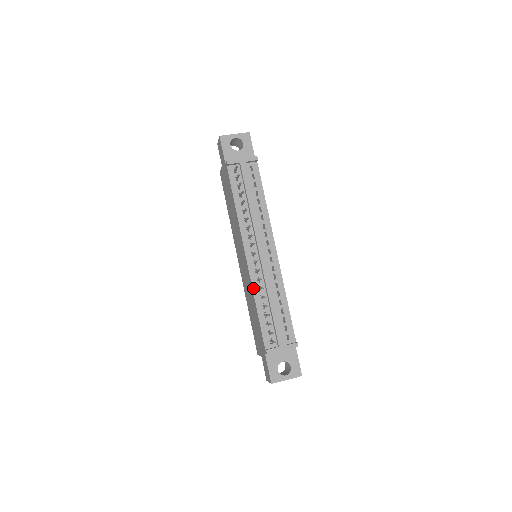
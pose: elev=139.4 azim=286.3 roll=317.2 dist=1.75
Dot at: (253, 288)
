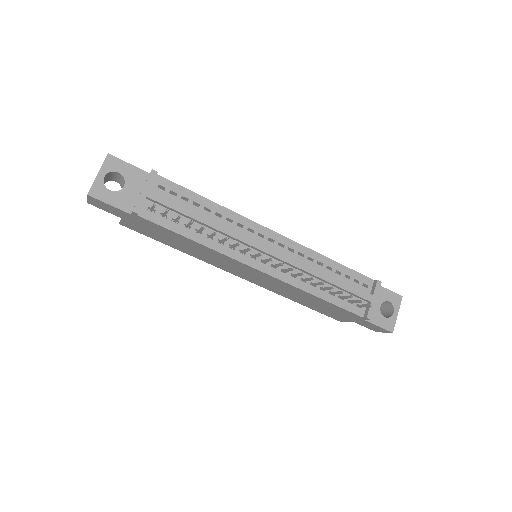
Dot at: (298, 287)
